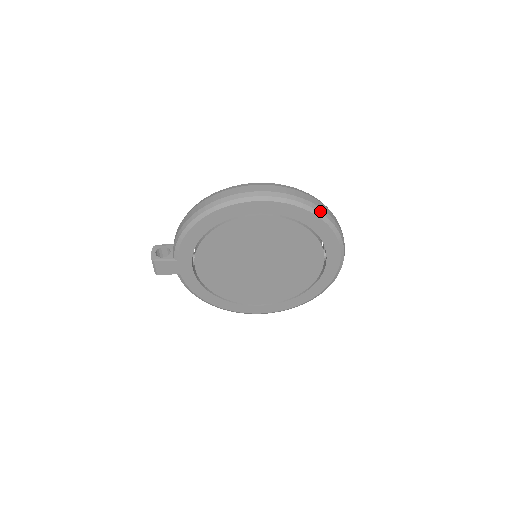
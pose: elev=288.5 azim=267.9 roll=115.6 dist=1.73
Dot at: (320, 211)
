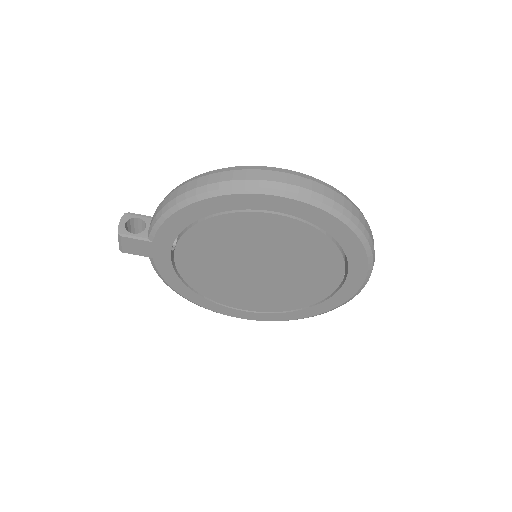
Dot at: (359, 227)
